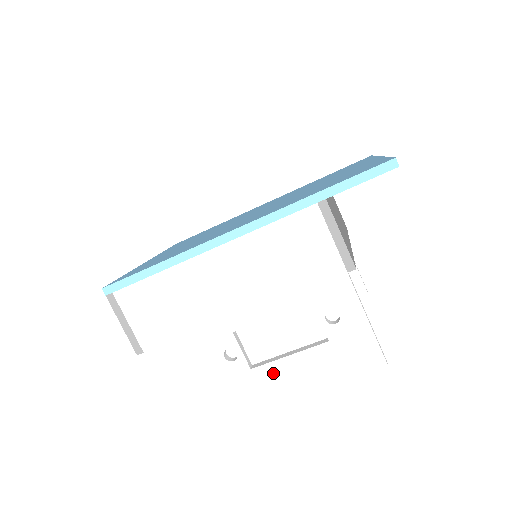
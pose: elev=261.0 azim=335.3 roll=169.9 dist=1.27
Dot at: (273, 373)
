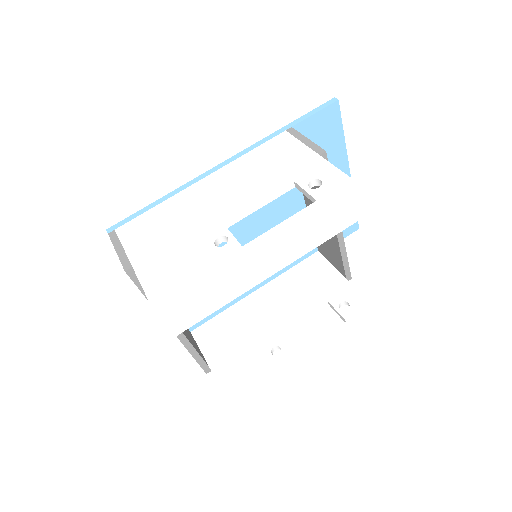
Dot at: (266, 243)
